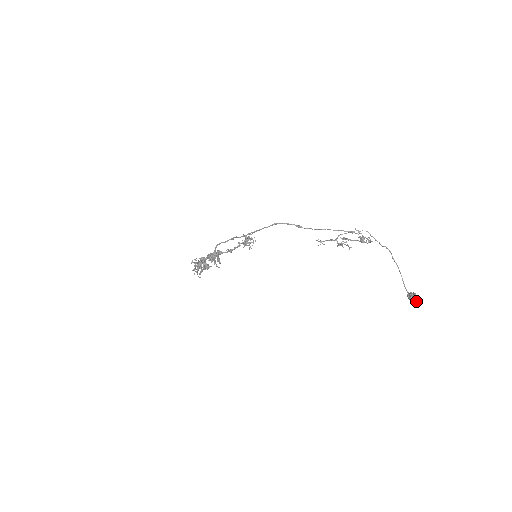
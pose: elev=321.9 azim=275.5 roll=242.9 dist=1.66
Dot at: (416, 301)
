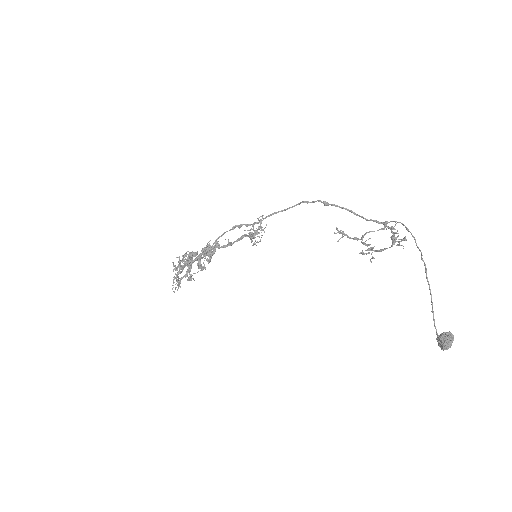
Dot at: (449, 340)
